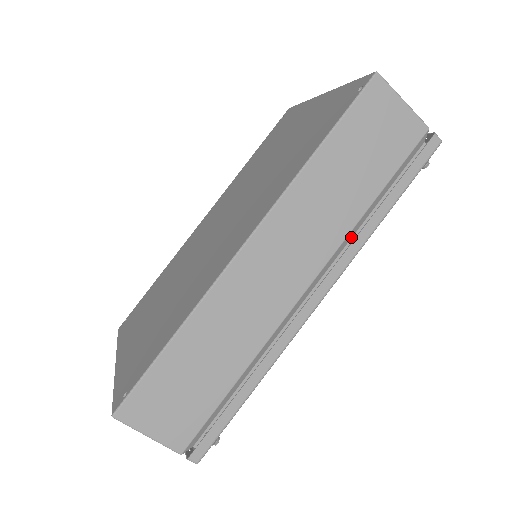
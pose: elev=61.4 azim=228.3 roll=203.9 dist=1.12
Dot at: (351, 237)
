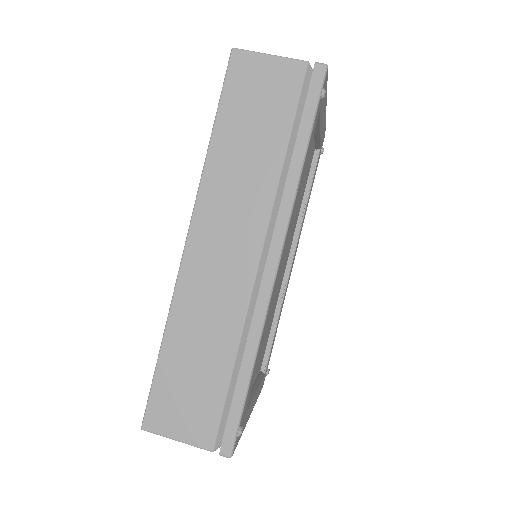
Dot at: occluded
